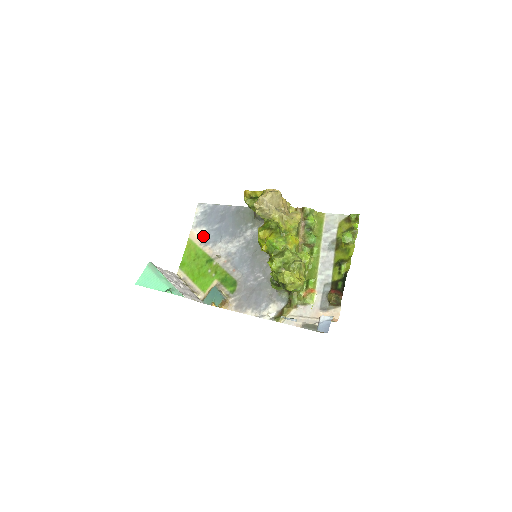
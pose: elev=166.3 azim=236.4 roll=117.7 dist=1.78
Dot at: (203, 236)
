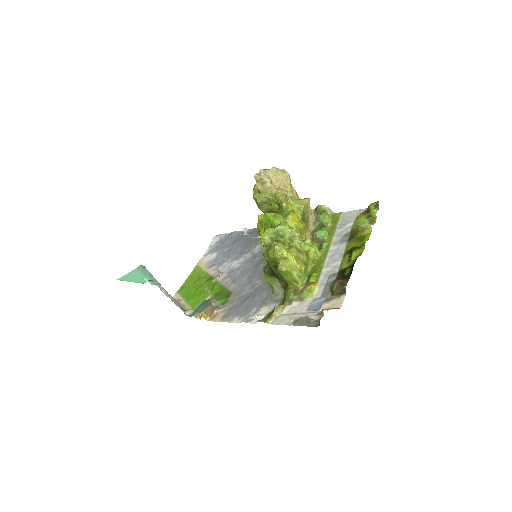
Dot at: (211, 260)
